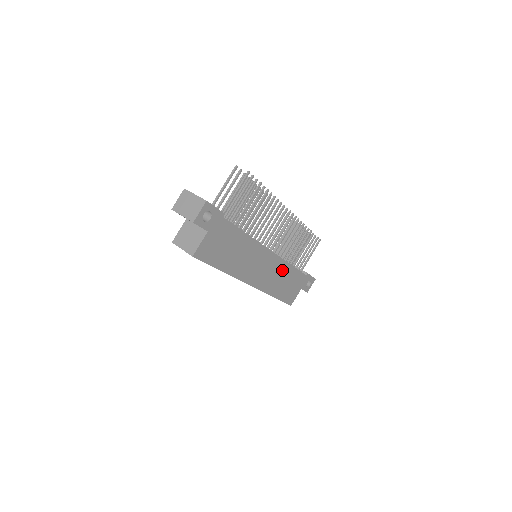
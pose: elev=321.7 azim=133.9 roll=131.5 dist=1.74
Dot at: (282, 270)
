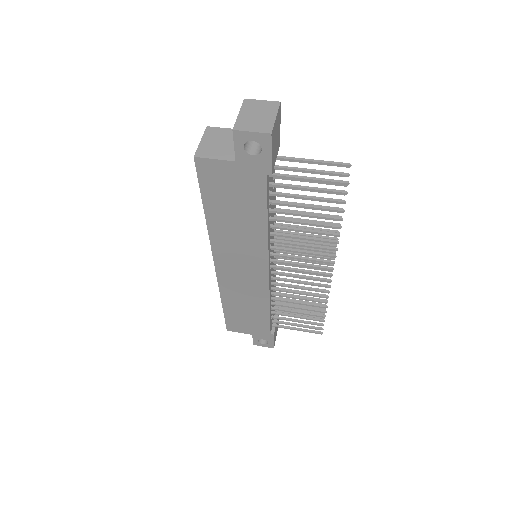
Dot at: (257, 299)
